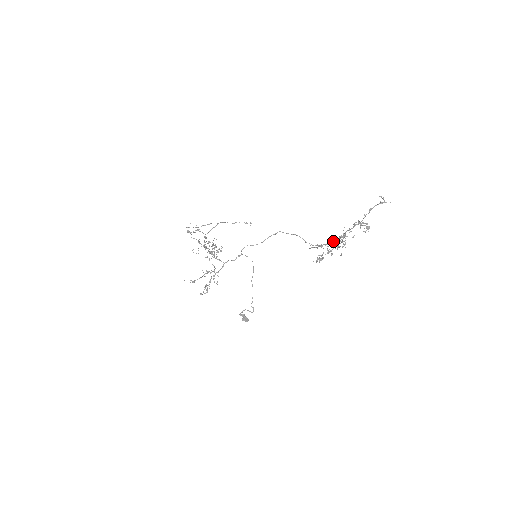
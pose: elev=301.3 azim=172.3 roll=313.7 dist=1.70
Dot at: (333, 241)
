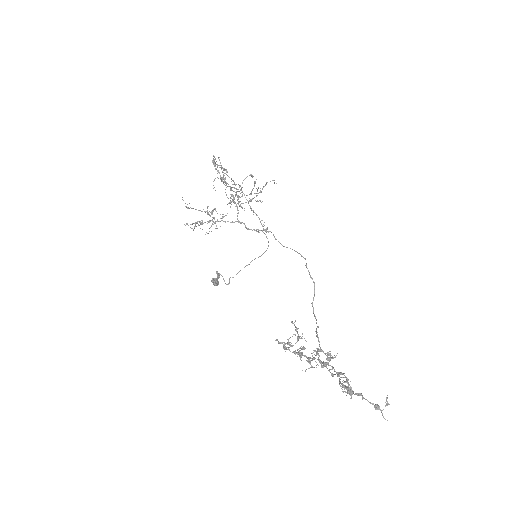
Dot at: occluded
